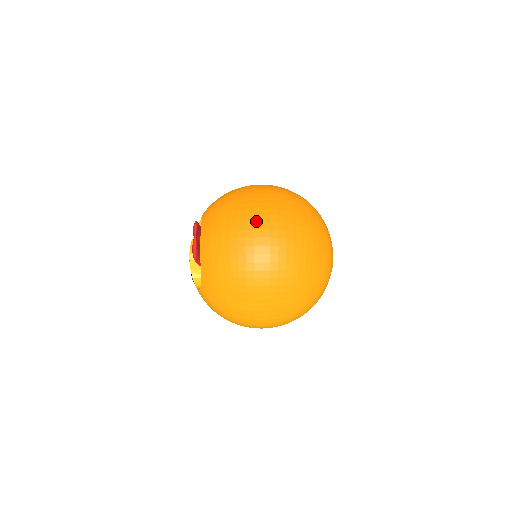
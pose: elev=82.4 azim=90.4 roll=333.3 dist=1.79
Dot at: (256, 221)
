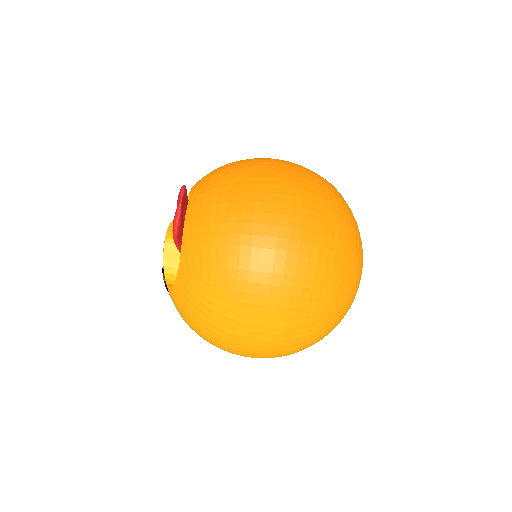
Dot at: (272, 192)
